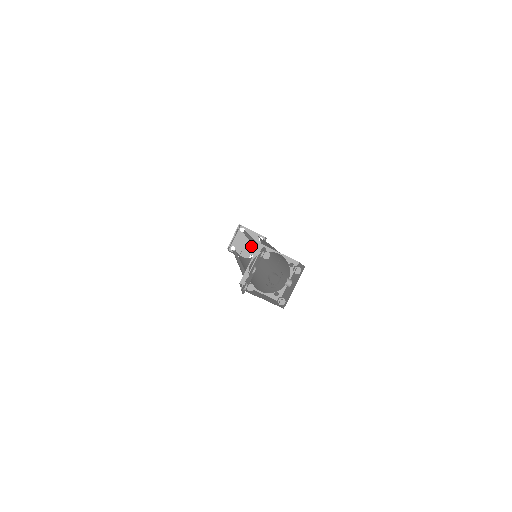
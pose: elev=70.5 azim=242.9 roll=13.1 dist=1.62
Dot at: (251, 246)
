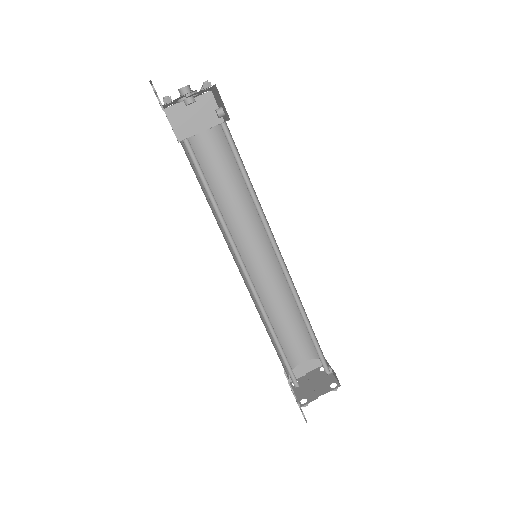
Dot at: (320, 381)
